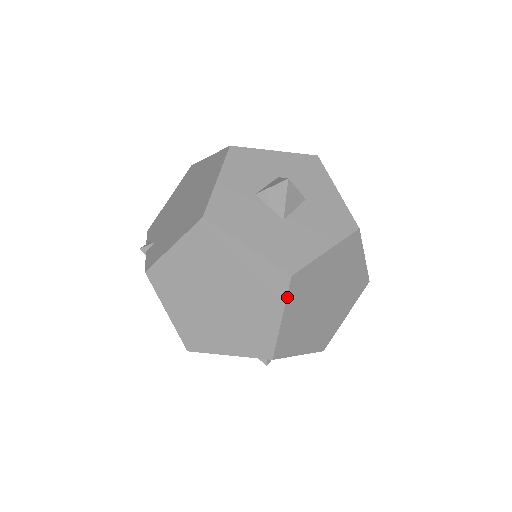
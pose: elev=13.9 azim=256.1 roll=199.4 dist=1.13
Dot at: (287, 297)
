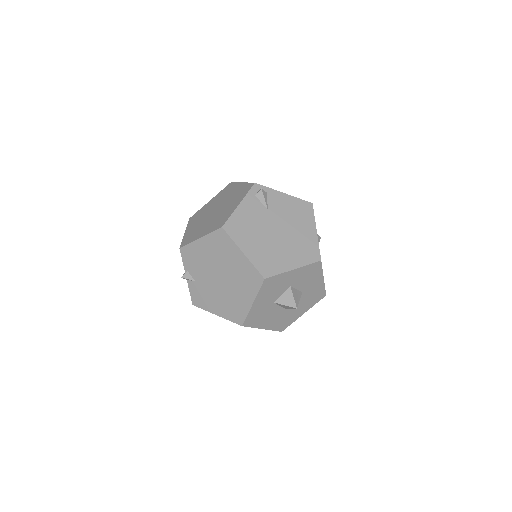
Dot at: occluded
